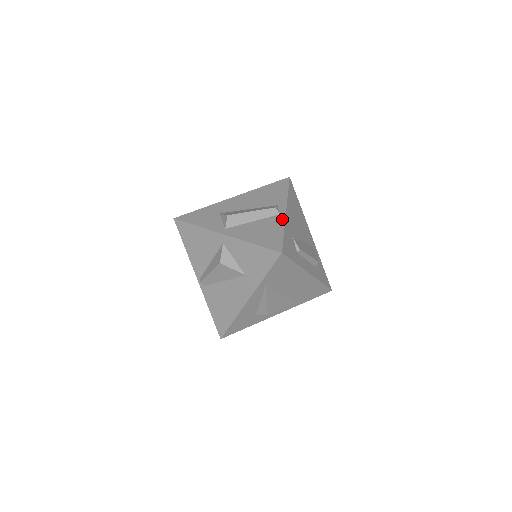
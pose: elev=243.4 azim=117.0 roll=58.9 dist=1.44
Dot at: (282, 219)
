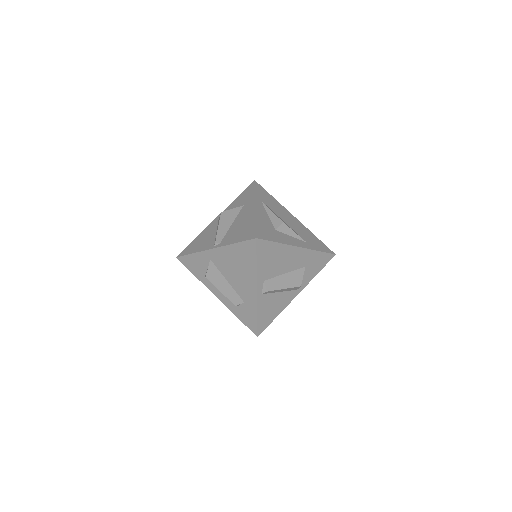
Dot at: occluded
